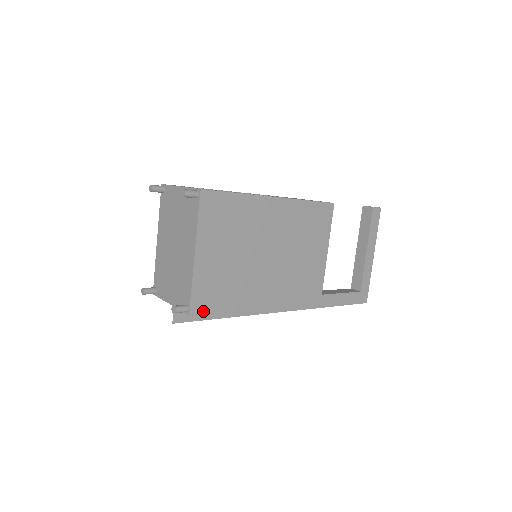
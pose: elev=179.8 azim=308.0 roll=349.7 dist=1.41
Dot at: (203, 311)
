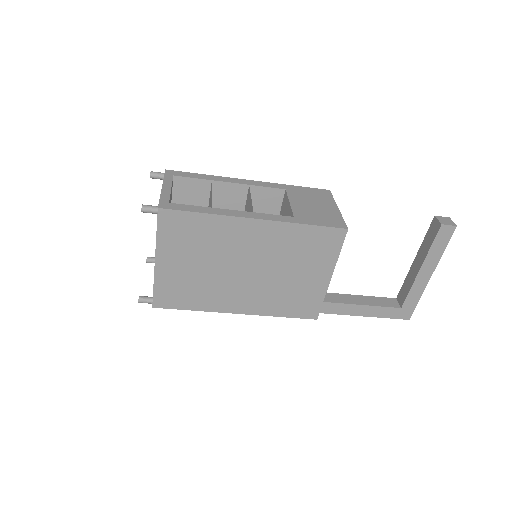
Dot at: (167, 306)
